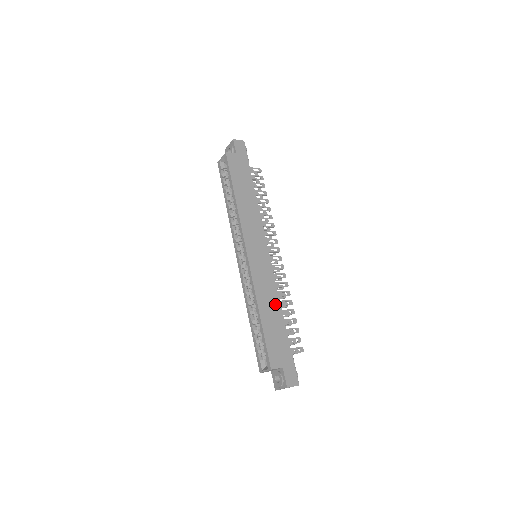
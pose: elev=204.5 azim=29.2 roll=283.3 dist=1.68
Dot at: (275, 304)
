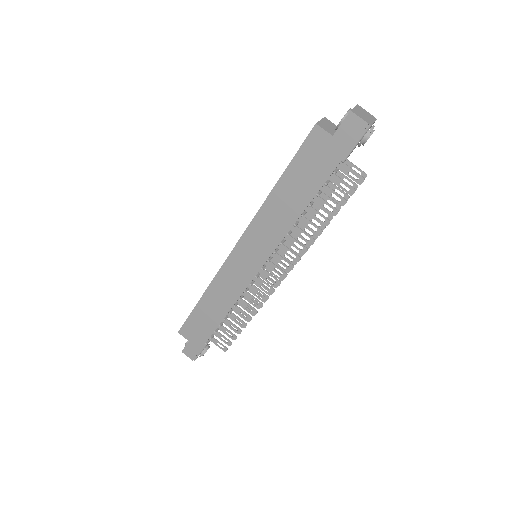
Dot at: (223, 307)
